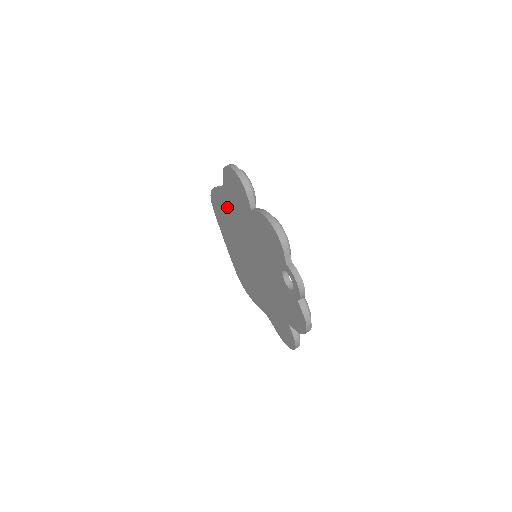
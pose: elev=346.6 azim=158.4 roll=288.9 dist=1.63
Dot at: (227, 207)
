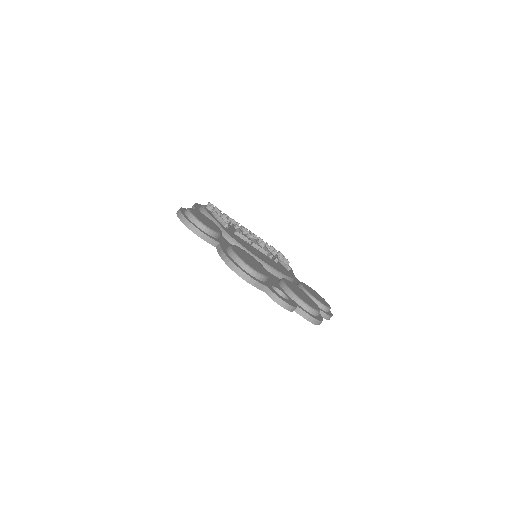
Dot at: occluded
